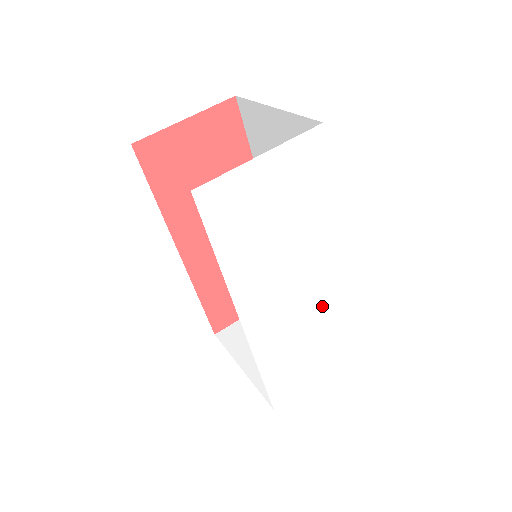
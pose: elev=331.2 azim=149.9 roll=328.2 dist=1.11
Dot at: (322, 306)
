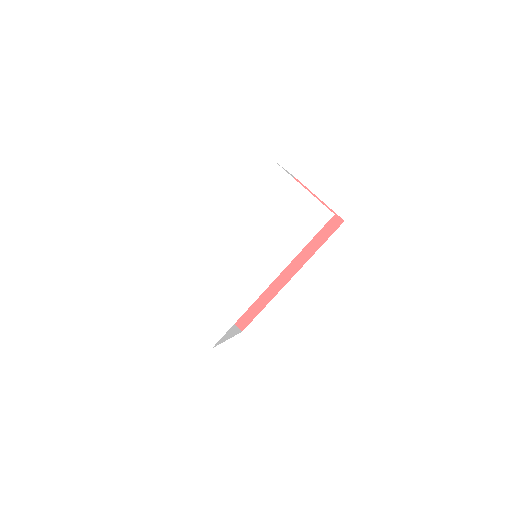
Dot at: (236, 286)
